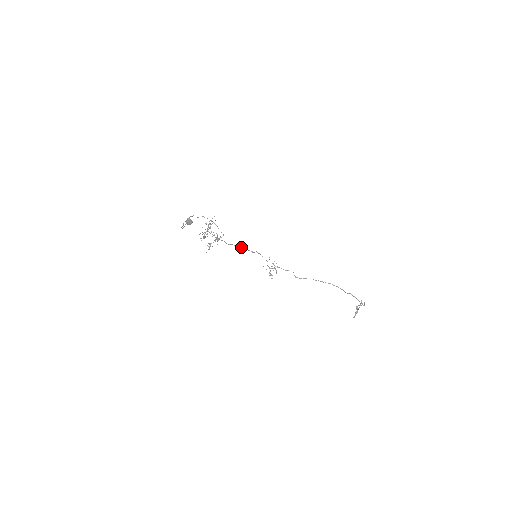
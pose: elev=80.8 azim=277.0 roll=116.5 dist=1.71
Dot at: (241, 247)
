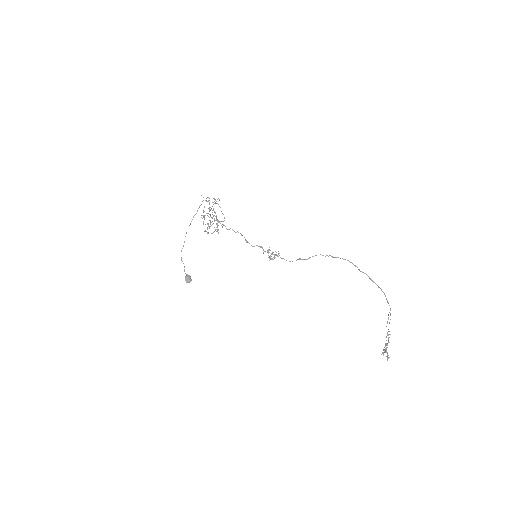
Dot at: (241, 234)
